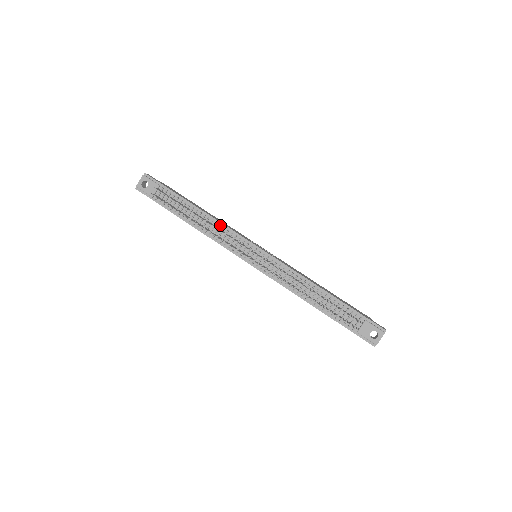
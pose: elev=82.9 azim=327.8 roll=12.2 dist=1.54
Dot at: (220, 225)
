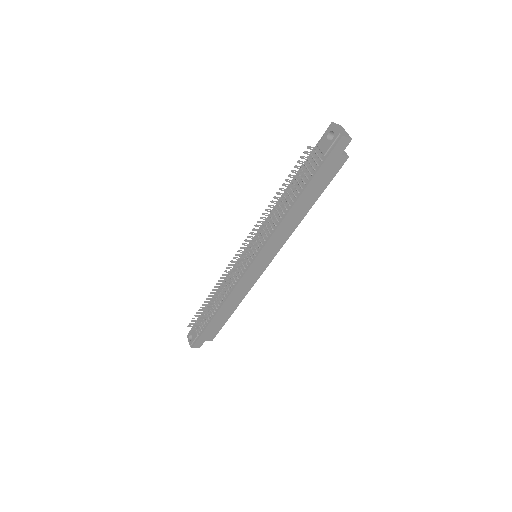
Dot at: (225, 281)
